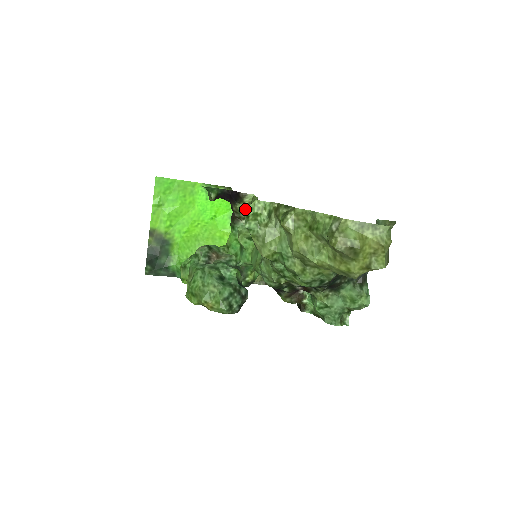
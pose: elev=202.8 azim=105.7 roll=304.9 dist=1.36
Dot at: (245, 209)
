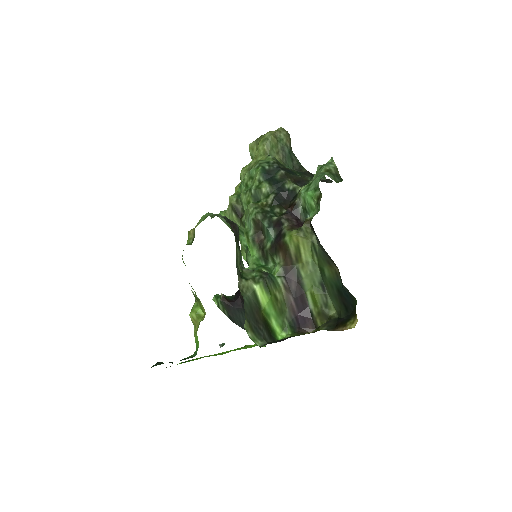
Dot at: occluded
